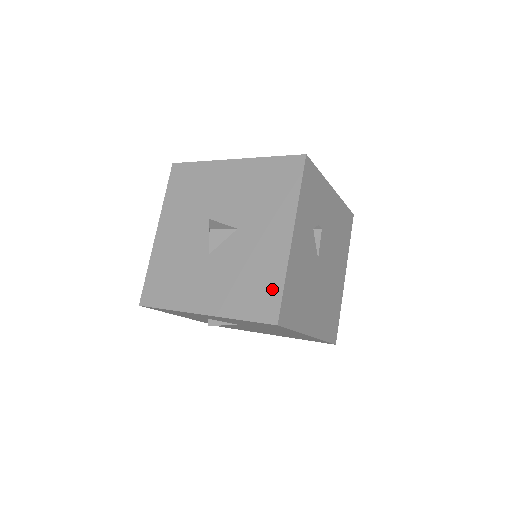
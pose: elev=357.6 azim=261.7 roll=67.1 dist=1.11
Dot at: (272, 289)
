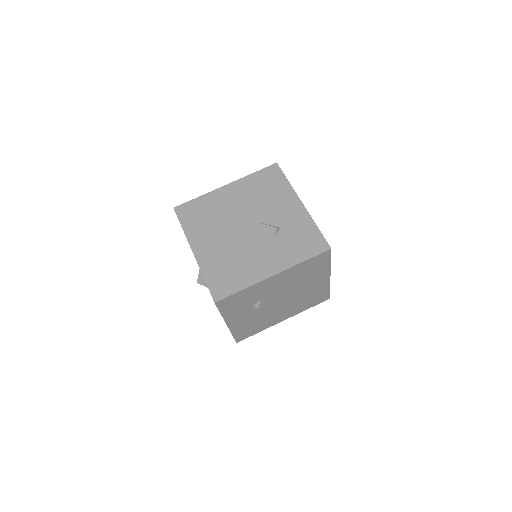
Dot at: occluded
